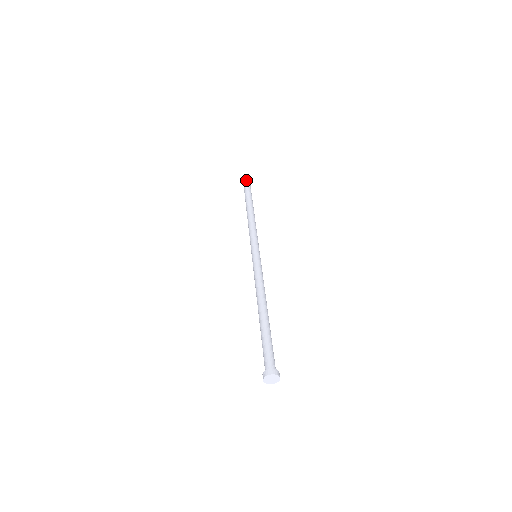
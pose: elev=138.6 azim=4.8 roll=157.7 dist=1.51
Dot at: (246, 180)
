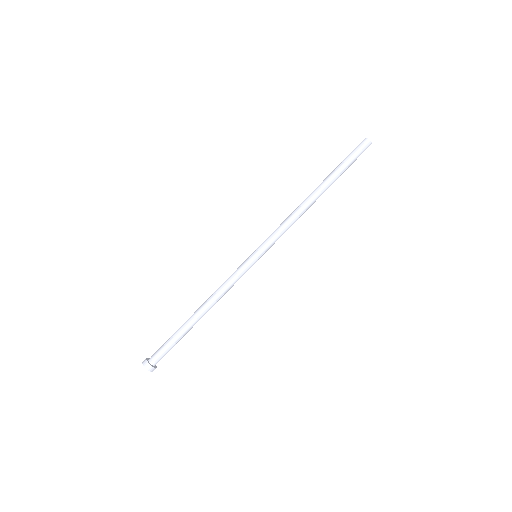
Dot at: (356, 149)
